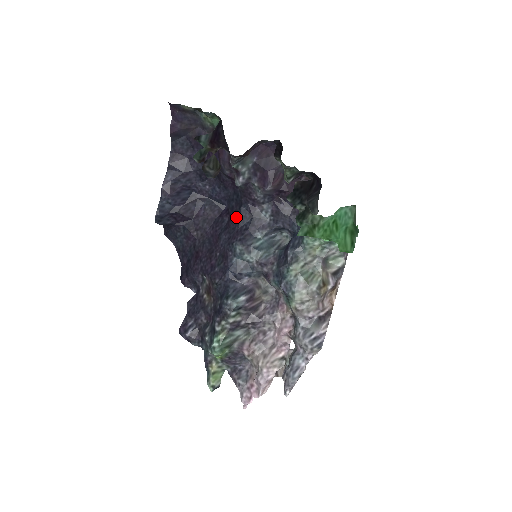
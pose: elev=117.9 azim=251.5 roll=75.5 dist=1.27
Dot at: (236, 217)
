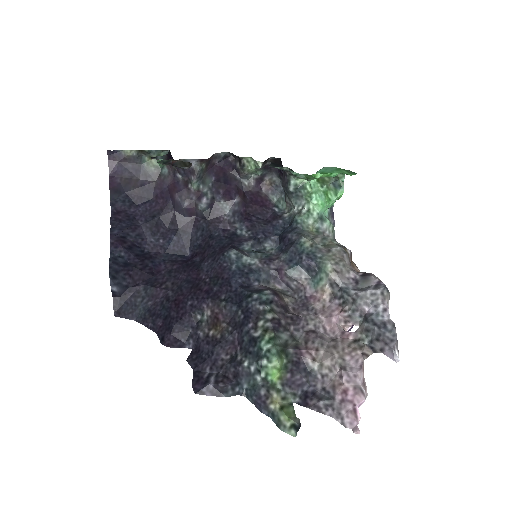
Dot at: (211, 244)
